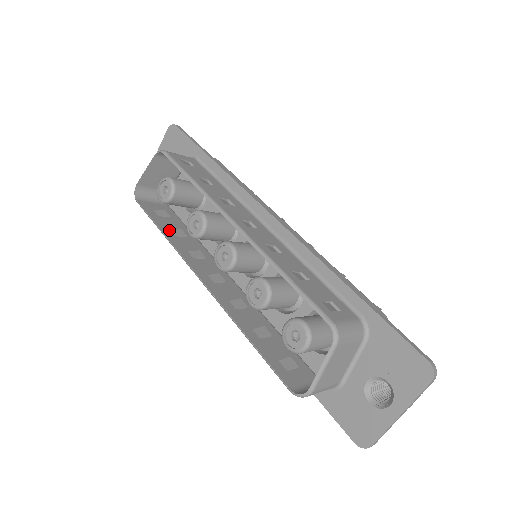
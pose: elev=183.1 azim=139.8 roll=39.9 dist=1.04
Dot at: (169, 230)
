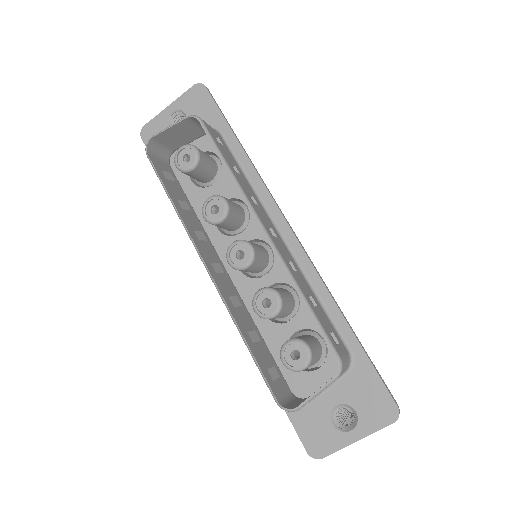
Dot at: (177, 200)
